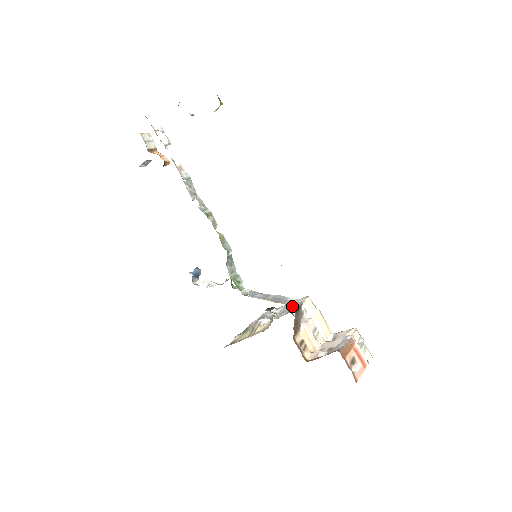
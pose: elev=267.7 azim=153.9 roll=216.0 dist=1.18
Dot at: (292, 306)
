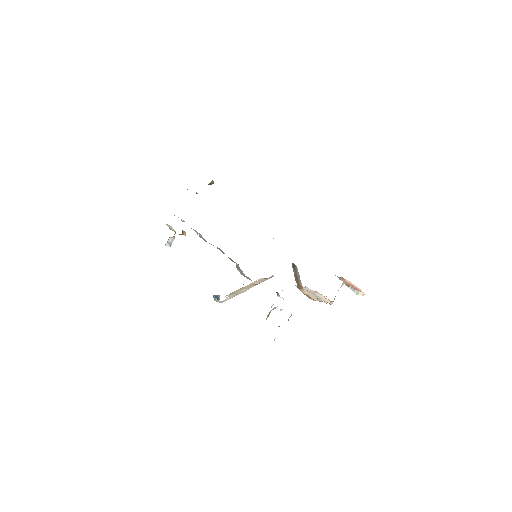
Dot at: occluded
